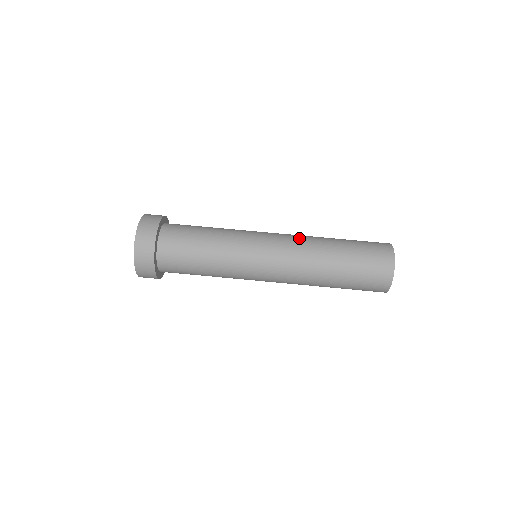
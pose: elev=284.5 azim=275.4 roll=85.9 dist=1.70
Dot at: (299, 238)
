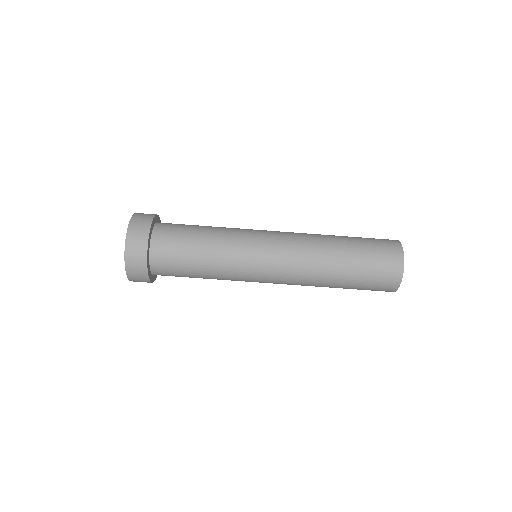
Dot at: (302, 260)
